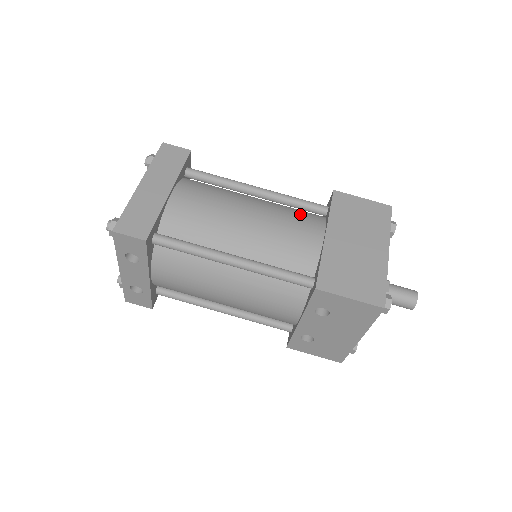
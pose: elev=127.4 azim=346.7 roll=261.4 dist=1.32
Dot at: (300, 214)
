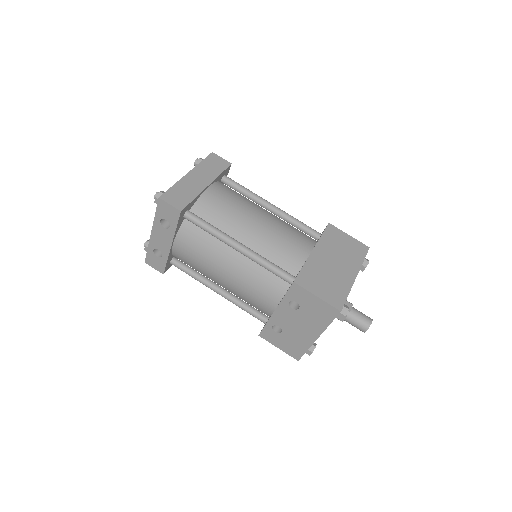
Dot at: (298, 232)
